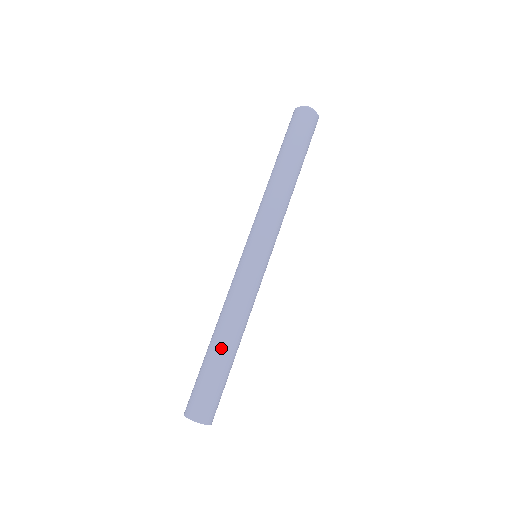
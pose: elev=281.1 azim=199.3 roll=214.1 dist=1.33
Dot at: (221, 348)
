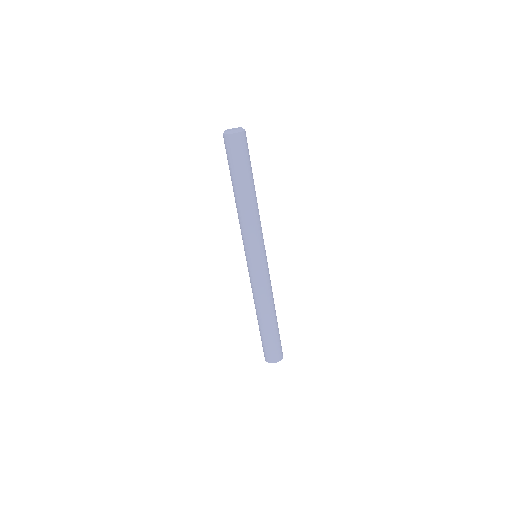
Dot at: (272, 321)
